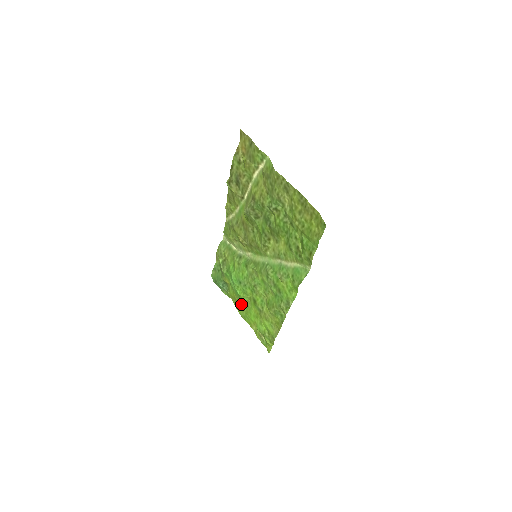
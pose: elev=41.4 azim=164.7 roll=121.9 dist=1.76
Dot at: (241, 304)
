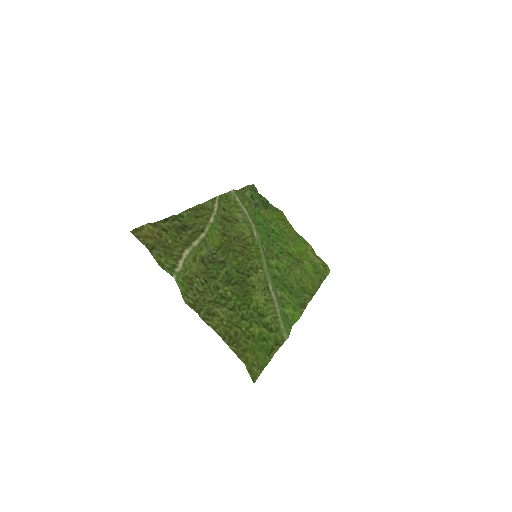
Dot at: (287, 232)
